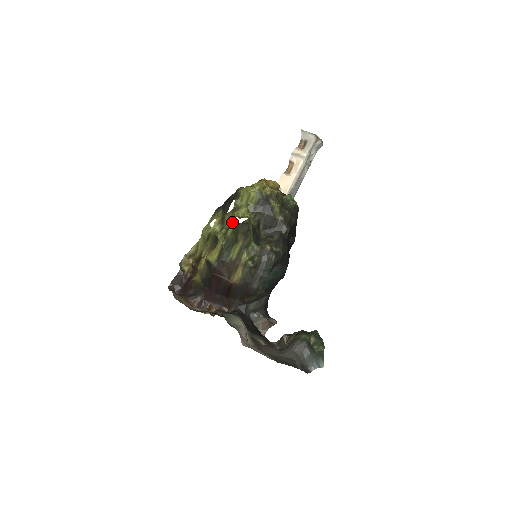
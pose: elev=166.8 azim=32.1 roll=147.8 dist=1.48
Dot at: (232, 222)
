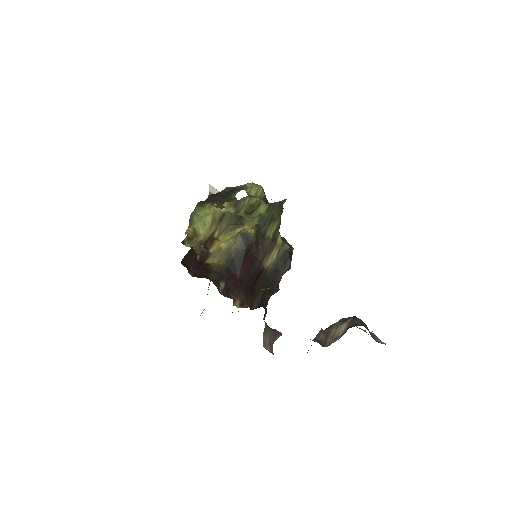
Dot at: (258, 203)
